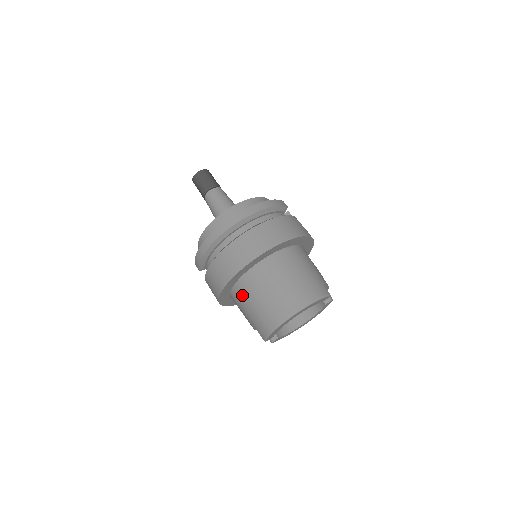
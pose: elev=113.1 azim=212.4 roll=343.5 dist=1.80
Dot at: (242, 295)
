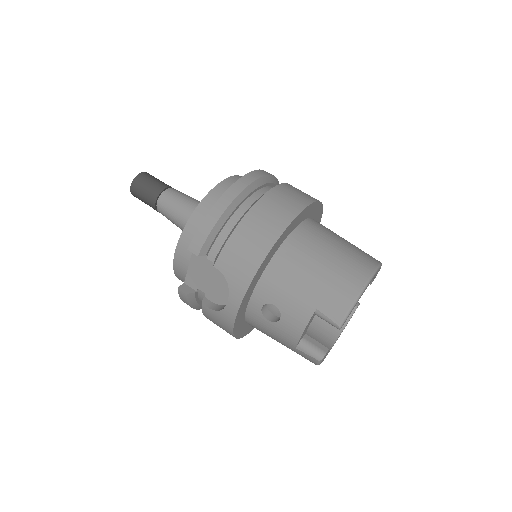
Dot at: (293, 263)
